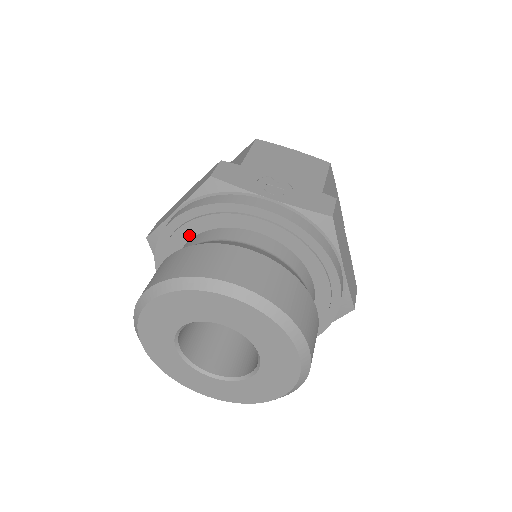
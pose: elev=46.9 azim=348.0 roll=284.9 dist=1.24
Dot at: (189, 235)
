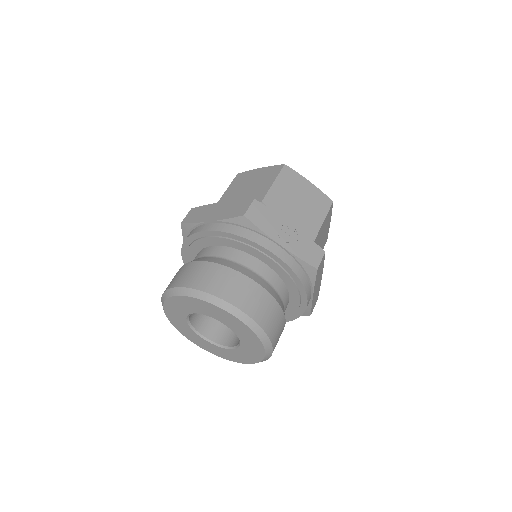
Dot at: (215, 243)
